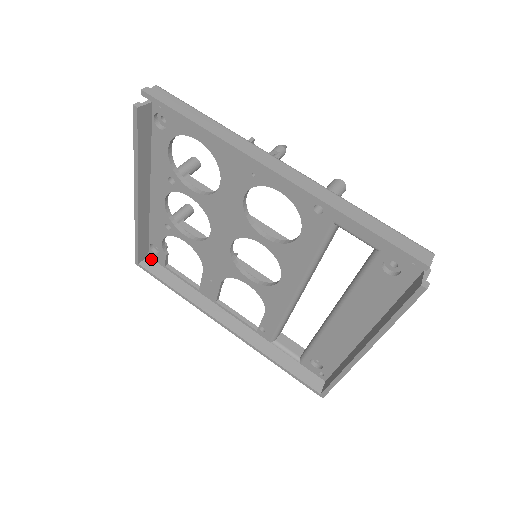
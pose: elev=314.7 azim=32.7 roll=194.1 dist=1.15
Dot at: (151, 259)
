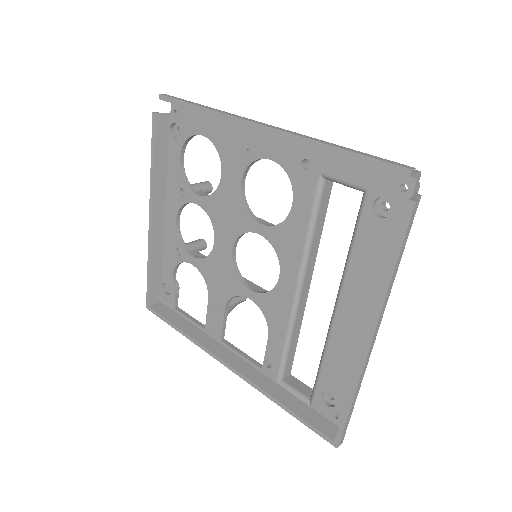
Dot at: (162, 304)
